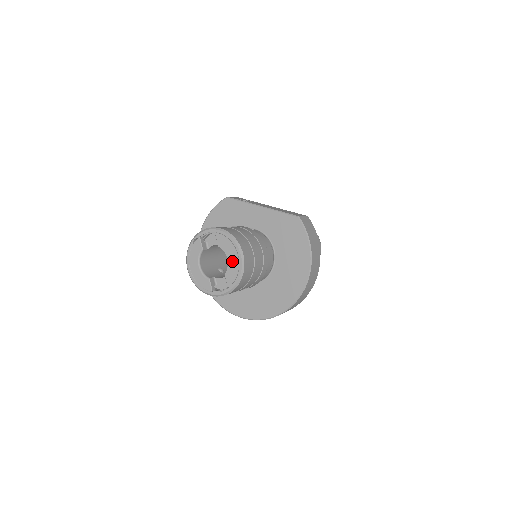
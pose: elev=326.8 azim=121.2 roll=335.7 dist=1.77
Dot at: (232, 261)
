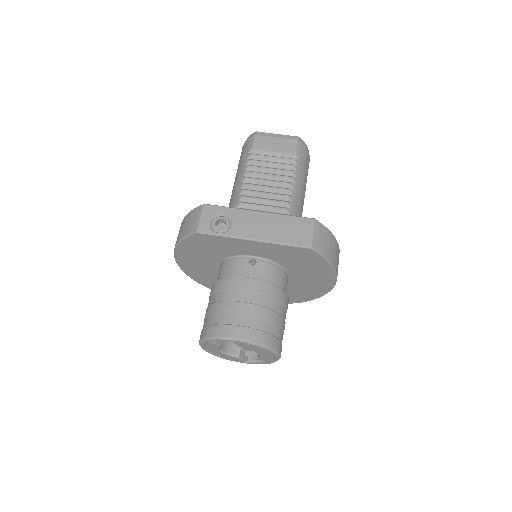
Dot at: (264, 354)
